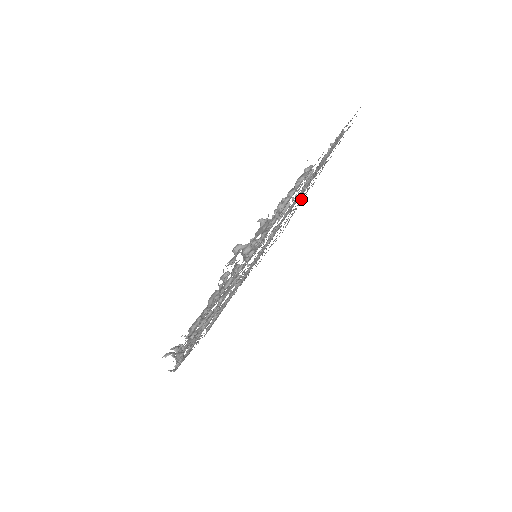
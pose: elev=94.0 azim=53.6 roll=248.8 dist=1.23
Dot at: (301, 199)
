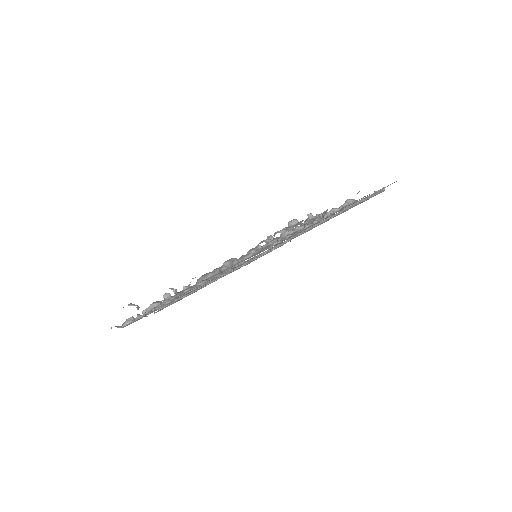
Dot at: occluded
